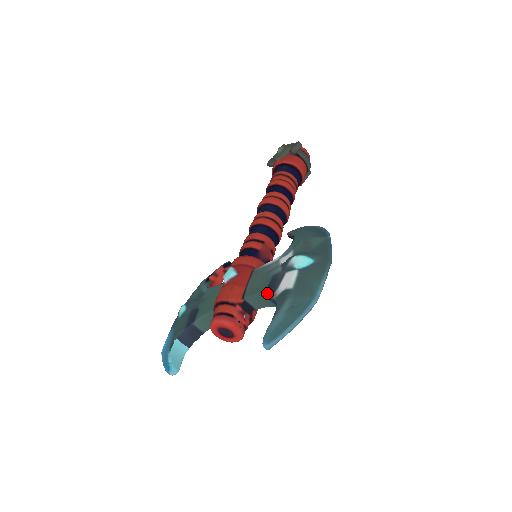
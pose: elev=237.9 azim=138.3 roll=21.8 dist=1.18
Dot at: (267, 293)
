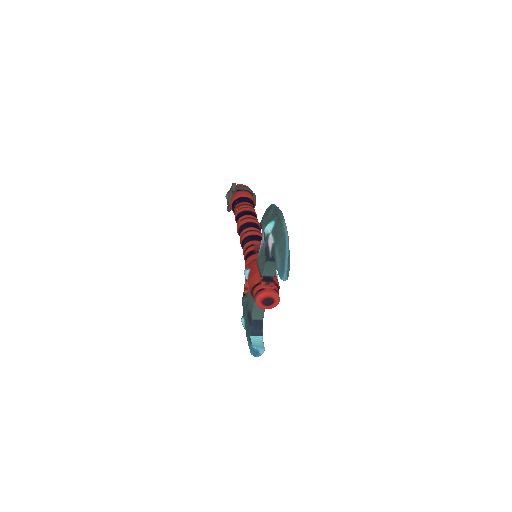
Dot at: (267, 259)
